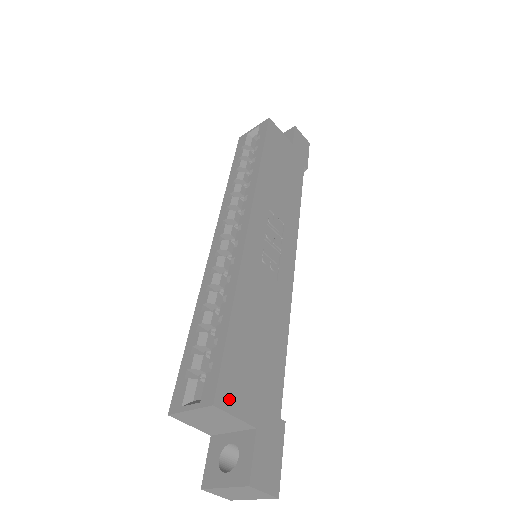
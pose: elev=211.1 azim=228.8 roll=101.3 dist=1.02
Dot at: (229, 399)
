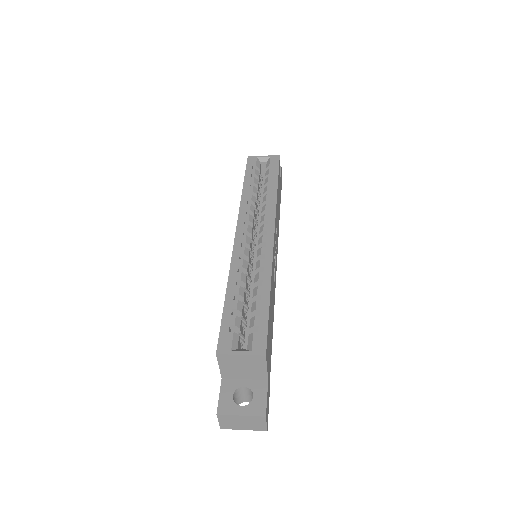
Dot at: (267, 355)
